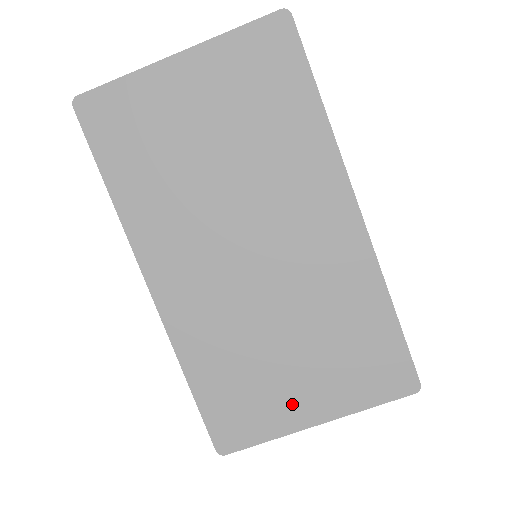
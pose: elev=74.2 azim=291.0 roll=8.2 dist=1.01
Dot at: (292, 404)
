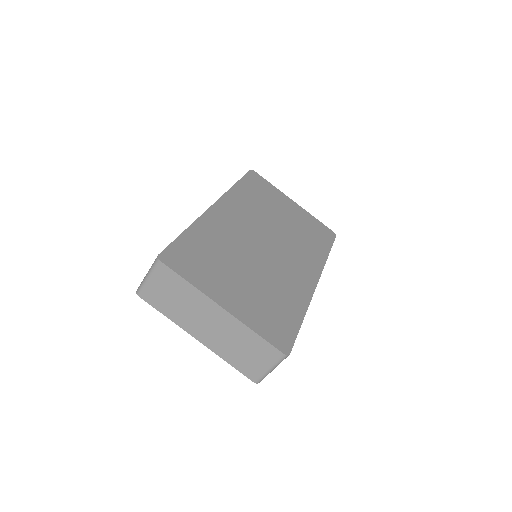
Dot at: (221, 288)
